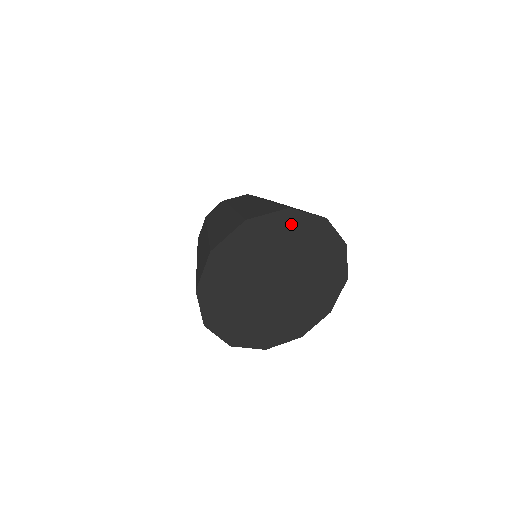
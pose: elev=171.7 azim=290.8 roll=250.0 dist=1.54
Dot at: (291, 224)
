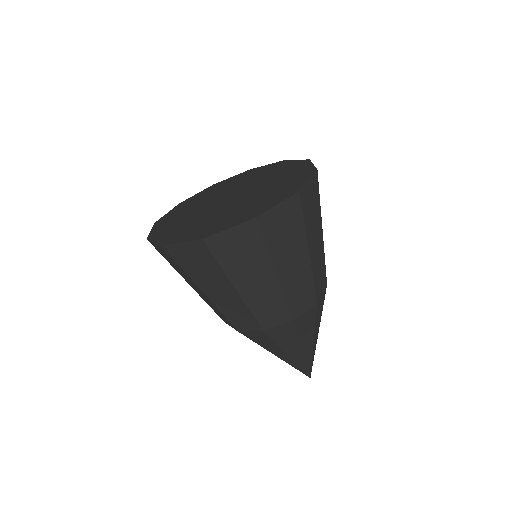
Dot at: (251, 173)
